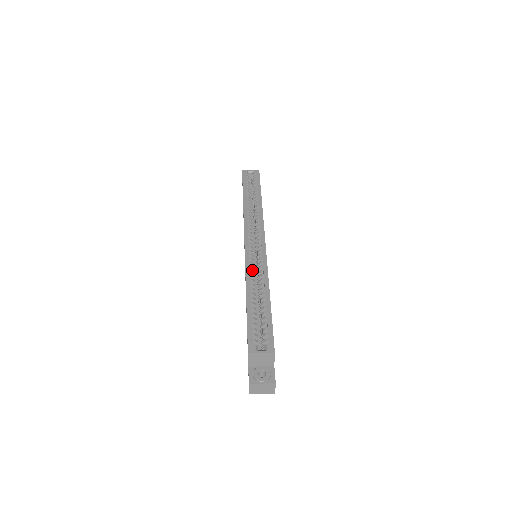
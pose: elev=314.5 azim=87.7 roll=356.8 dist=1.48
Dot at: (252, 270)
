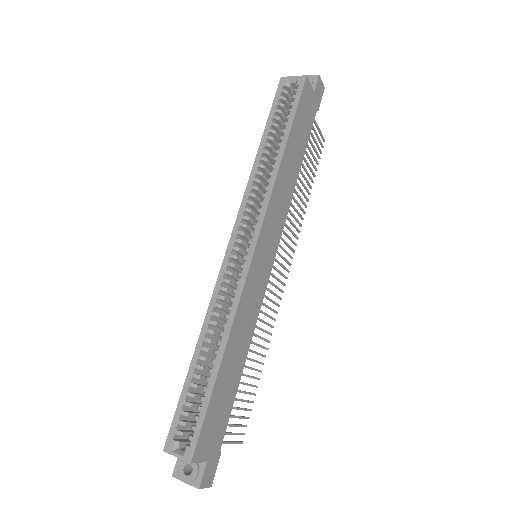
Dot at: (218, 304)
